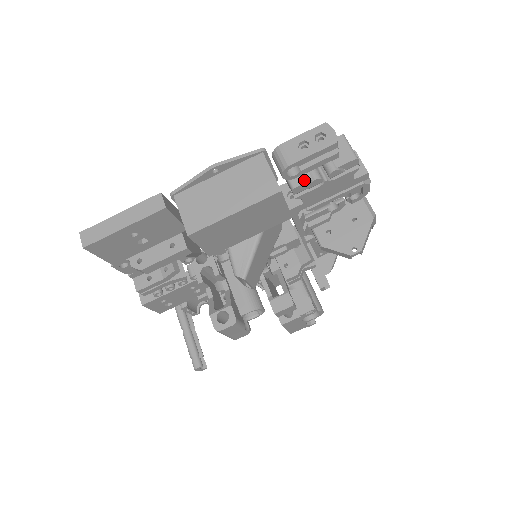
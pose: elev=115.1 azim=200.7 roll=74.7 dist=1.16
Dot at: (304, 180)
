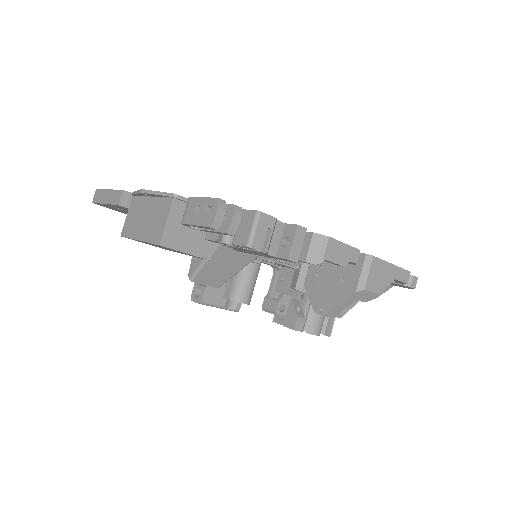
Dot at: (213, 237)
